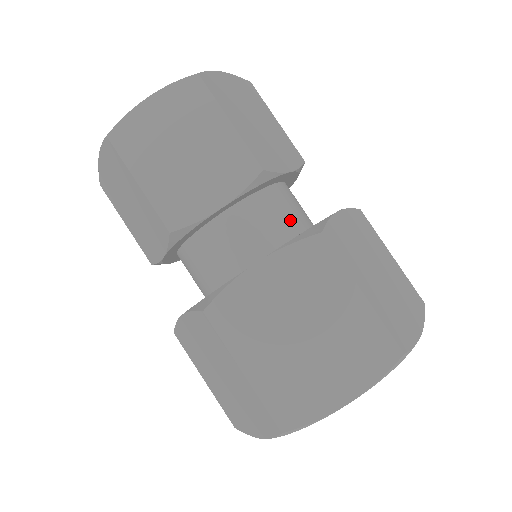
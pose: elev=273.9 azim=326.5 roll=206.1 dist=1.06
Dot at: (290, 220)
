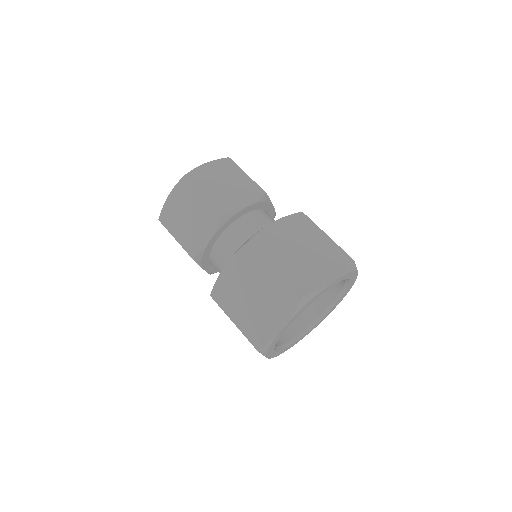
Dot at: occluded
